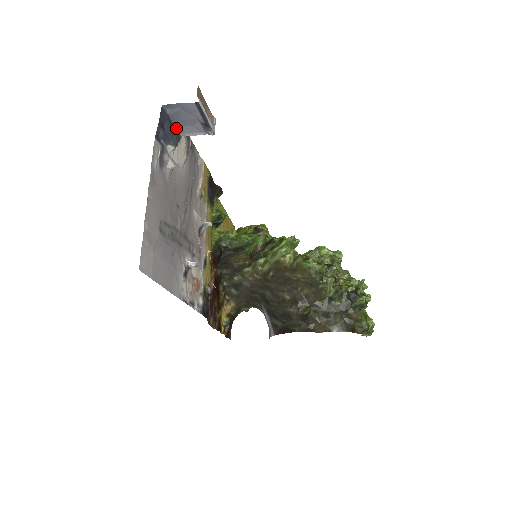
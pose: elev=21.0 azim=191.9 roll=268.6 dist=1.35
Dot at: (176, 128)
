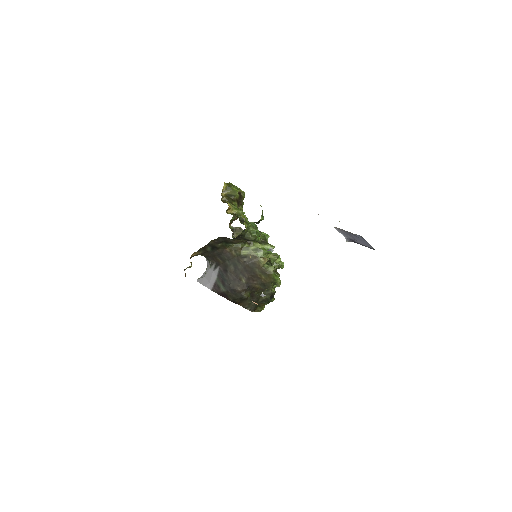
Dot at: (341, 229)
